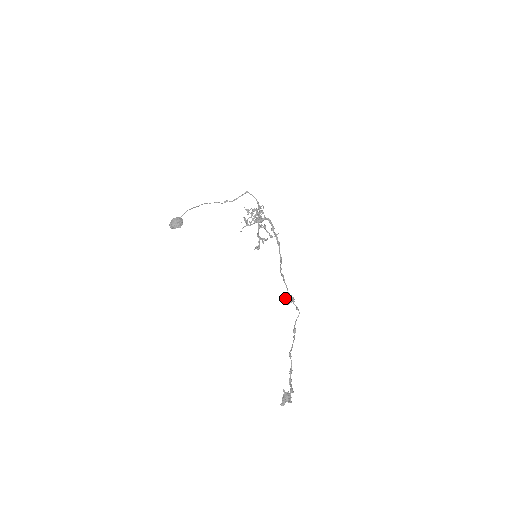
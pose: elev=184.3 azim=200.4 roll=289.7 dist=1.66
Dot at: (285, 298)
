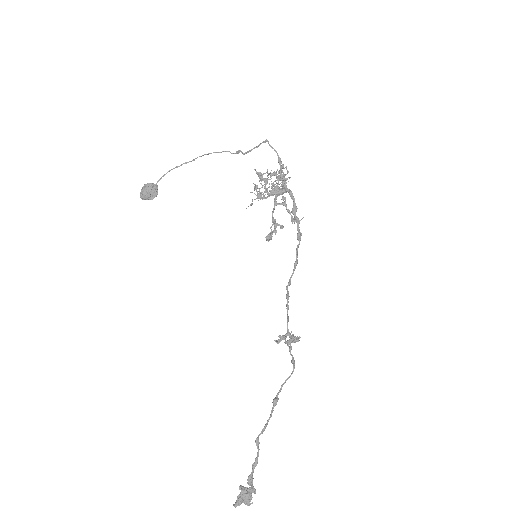
Dot at: (279, 339)
